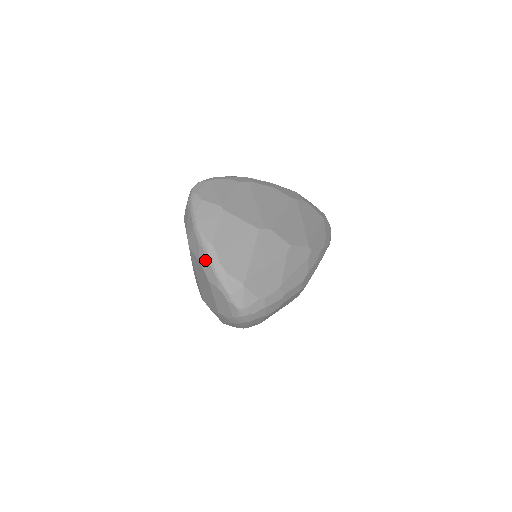
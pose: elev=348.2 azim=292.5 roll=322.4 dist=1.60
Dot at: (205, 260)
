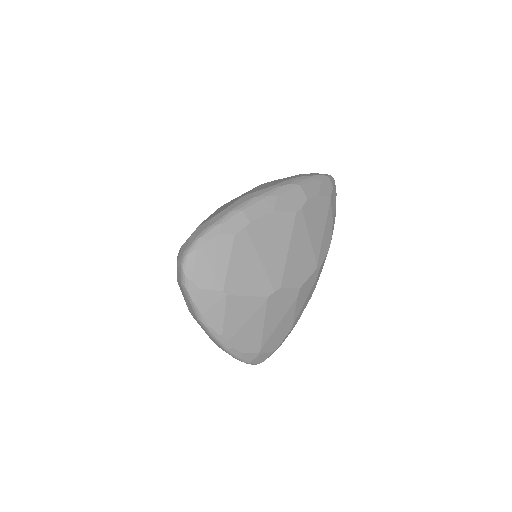
Dot at: (217, 344)
